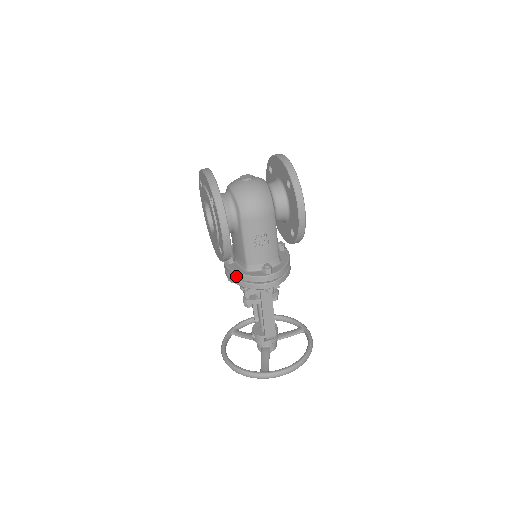
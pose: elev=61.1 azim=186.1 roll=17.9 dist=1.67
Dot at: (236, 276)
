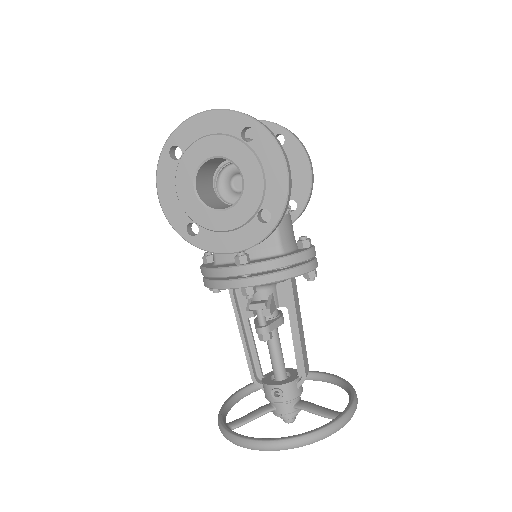
Dot at: (276, 265)
